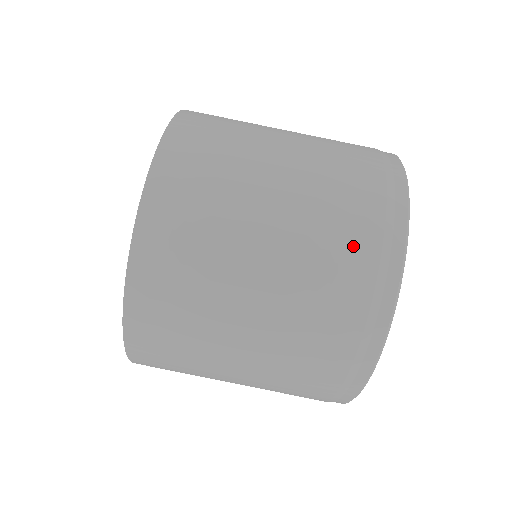
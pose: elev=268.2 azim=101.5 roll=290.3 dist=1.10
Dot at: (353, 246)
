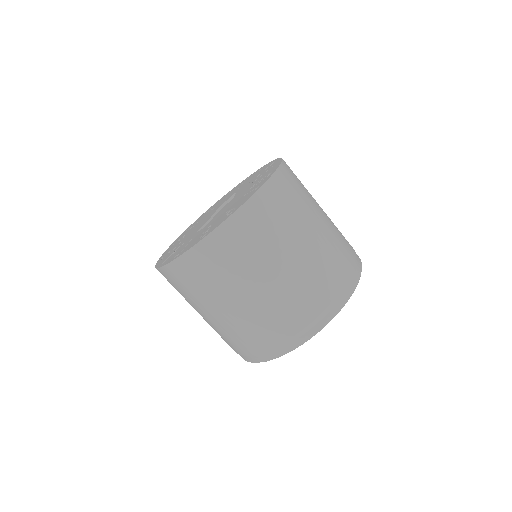
Dot at: (302, 311)
